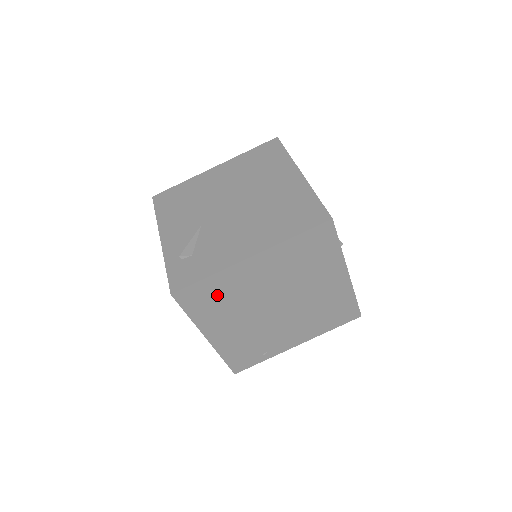
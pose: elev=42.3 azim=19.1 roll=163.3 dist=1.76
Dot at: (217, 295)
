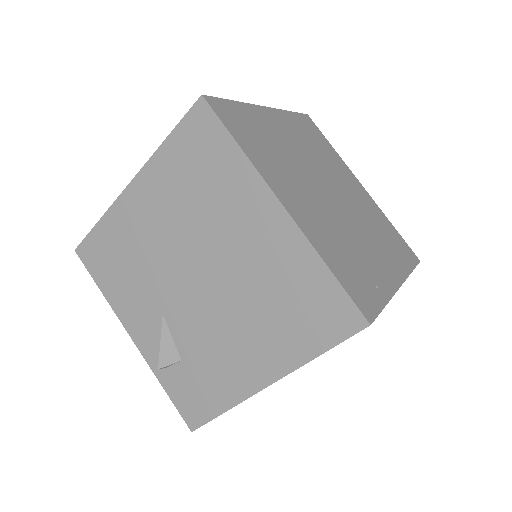
Dot at: (257, 133)
